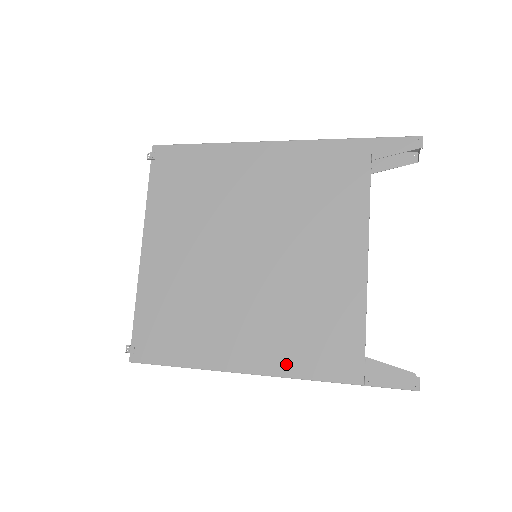
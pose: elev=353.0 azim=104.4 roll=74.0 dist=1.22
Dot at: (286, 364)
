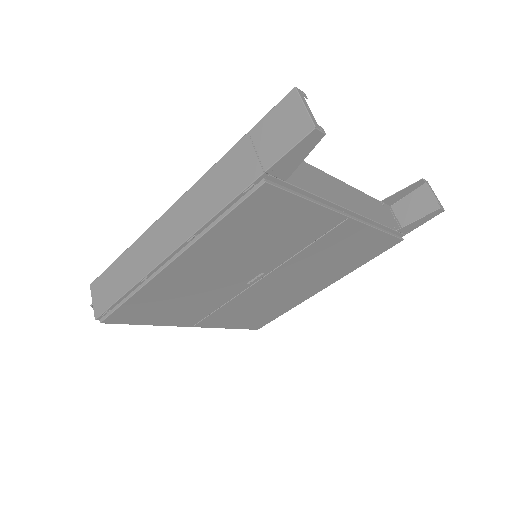
Dot at: occluded
